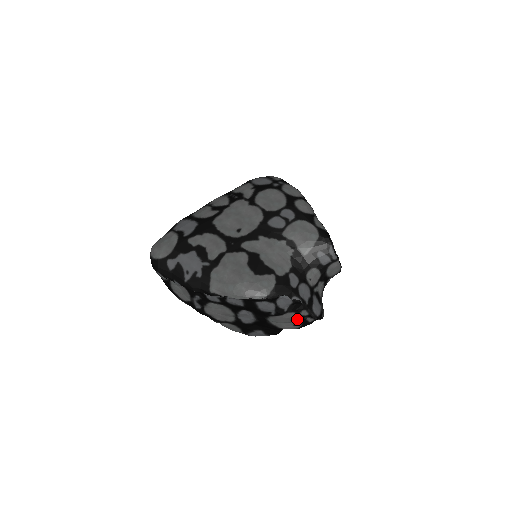
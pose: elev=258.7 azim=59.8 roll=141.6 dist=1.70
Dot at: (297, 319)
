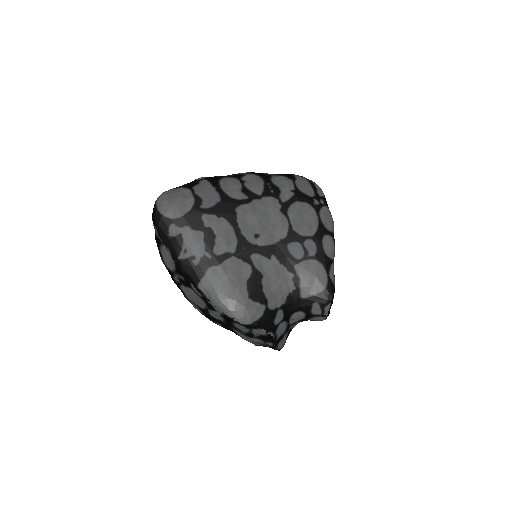
Dot at: (260, 342)
